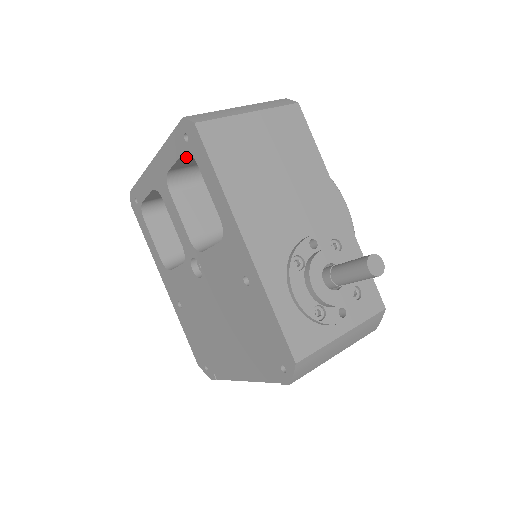
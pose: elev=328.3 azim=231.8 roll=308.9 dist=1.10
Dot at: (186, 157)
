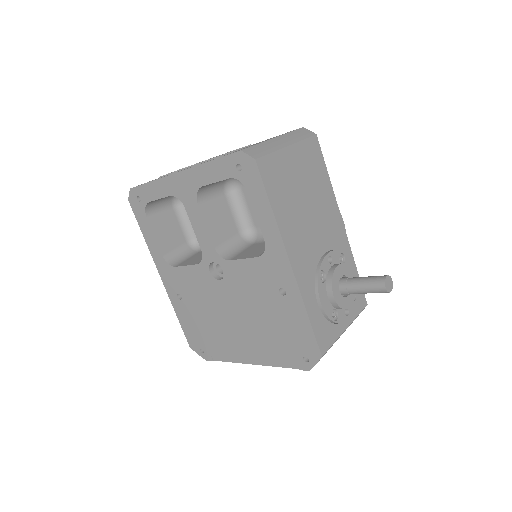
Dot at: occluded
